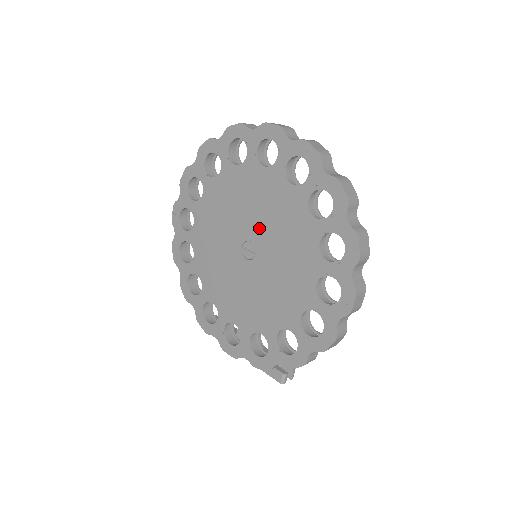
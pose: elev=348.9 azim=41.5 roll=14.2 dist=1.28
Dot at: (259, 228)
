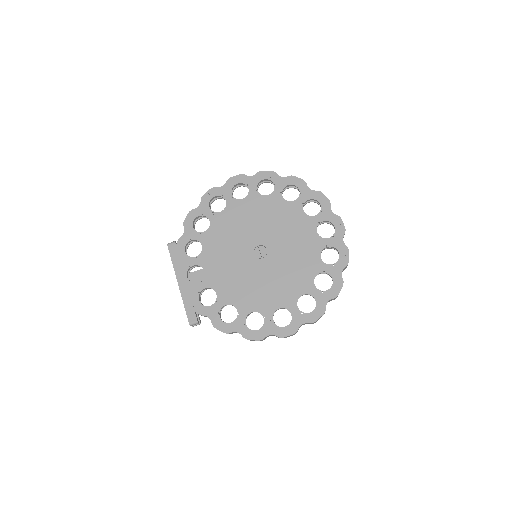
Dot at: (280, 251)
